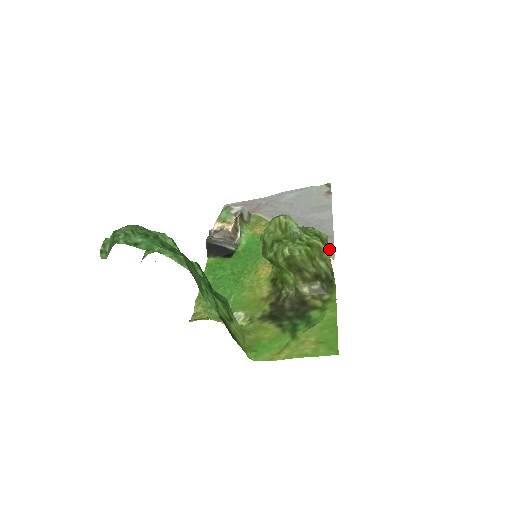
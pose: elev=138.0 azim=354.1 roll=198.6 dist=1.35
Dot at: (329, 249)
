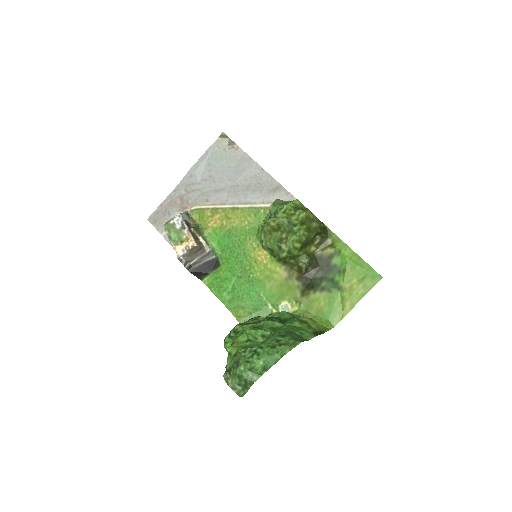
Dot at: (290, 199)
